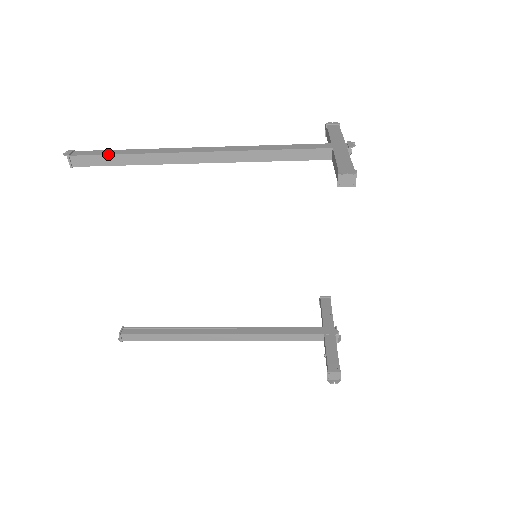
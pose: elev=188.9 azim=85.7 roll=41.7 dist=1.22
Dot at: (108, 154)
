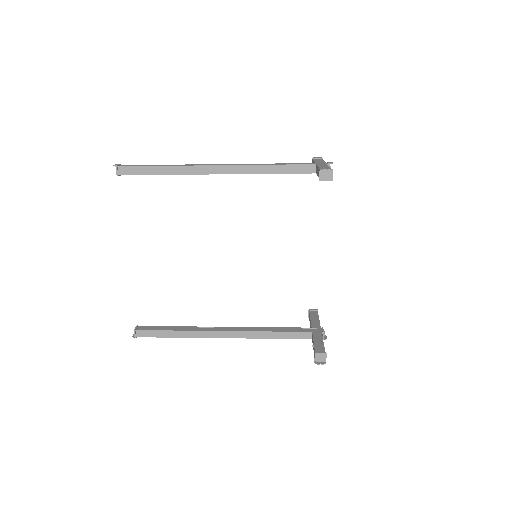
Dot at: (147, 166)
